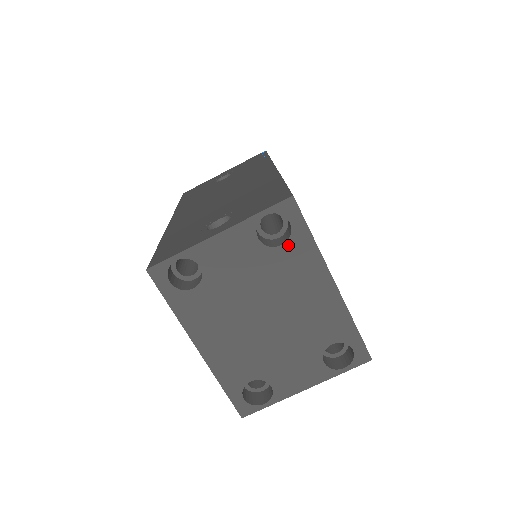
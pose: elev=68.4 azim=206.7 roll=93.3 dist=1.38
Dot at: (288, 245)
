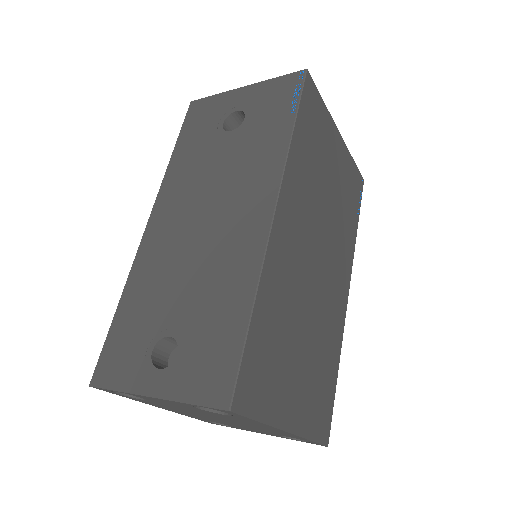
Dot at: (231, 416)
